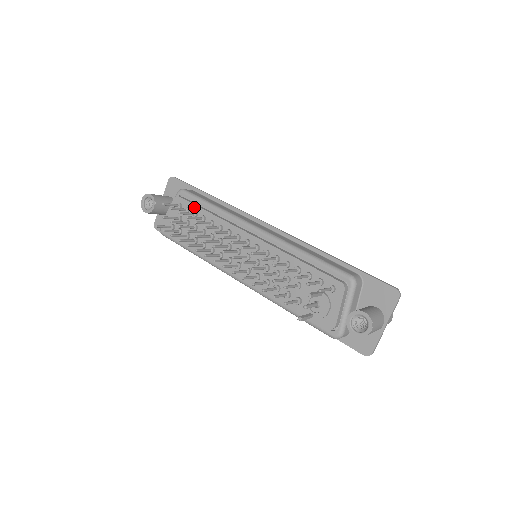
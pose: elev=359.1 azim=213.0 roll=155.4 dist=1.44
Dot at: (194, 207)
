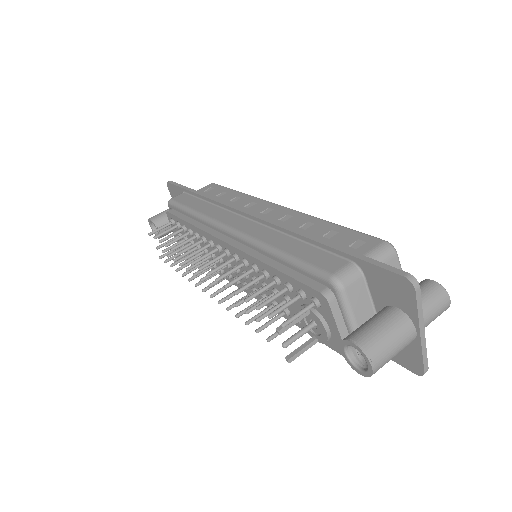
Dot at: (180, 221)
